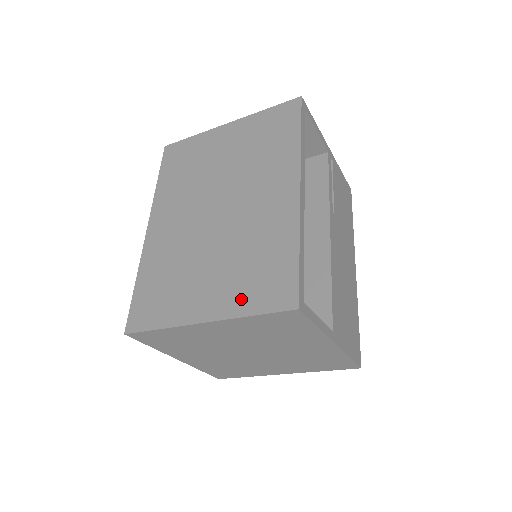
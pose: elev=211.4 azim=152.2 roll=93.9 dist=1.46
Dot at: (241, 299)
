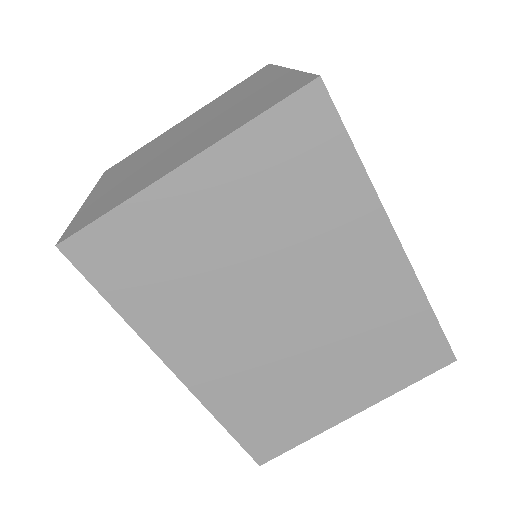
Dot at: (389, 380)
